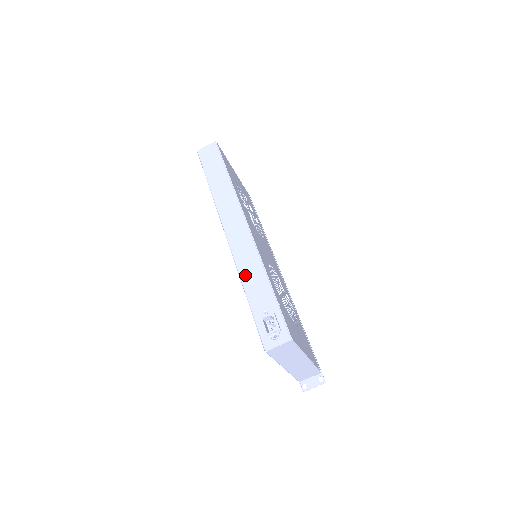
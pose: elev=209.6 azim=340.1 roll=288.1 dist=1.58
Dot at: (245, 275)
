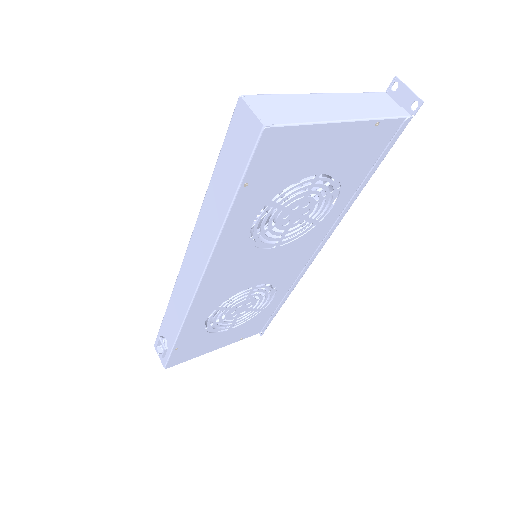
Dot at: (172, 305)
